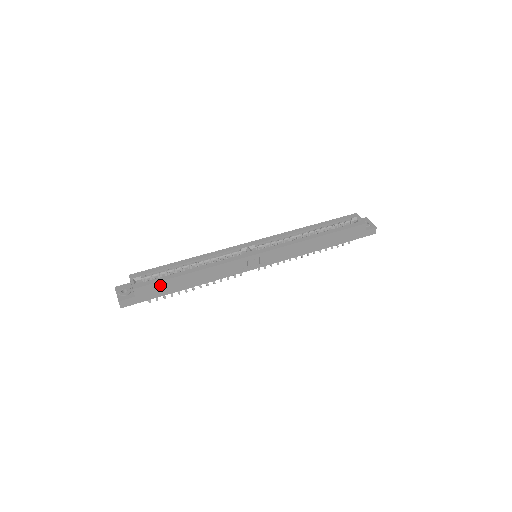
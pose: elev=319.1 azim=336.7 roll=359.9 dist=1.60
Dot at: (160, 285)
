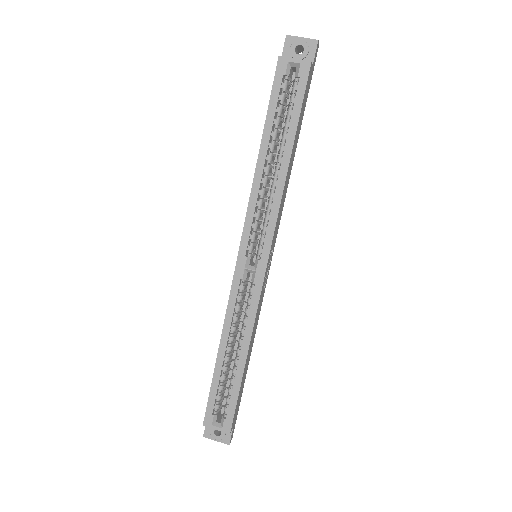
Dot at: (238, 400)
